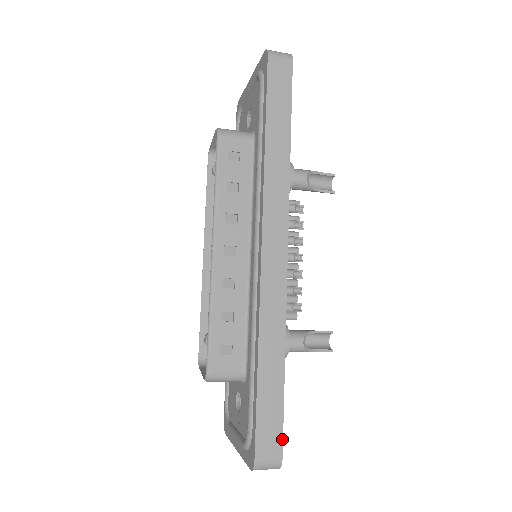
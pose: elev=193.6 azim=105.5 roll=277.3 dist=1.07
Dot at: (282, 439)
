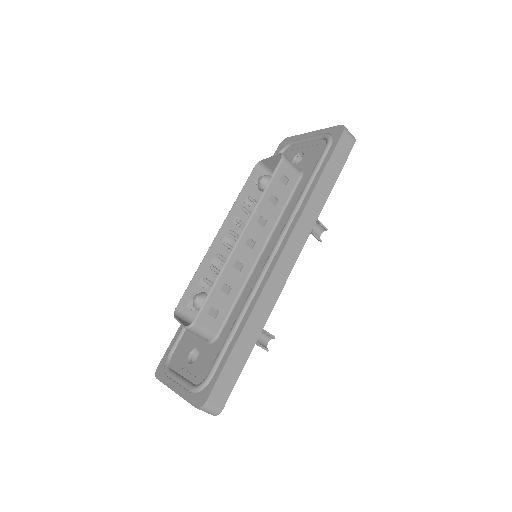
Dot at: occluded
